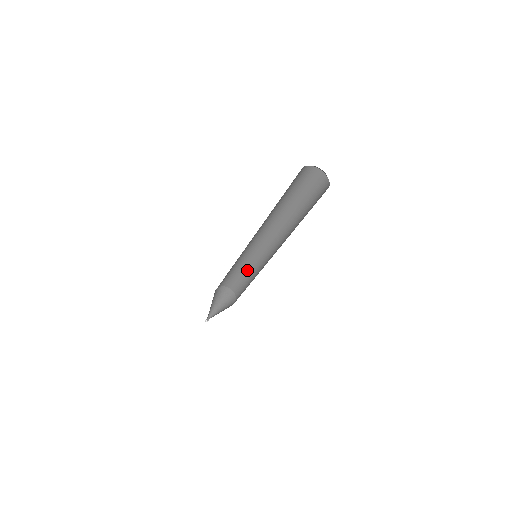
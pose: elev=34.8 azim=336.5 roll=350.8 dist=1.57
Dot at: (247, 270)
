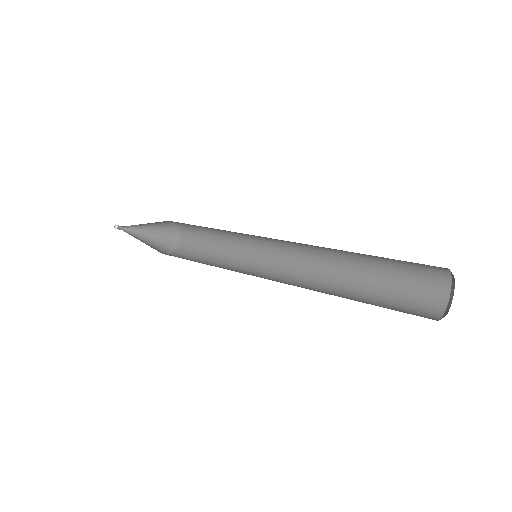
Dot at: occluded
